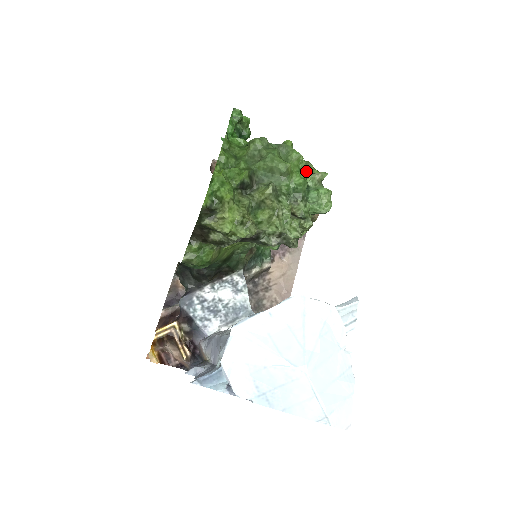
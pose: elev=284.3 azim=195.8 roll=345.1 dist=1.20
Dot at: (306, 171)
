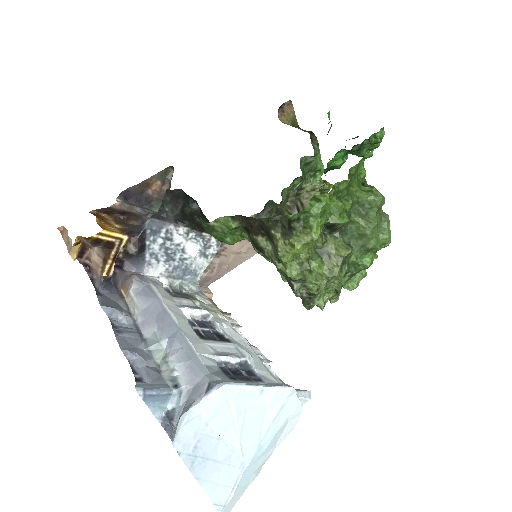
Dot at: occluded
